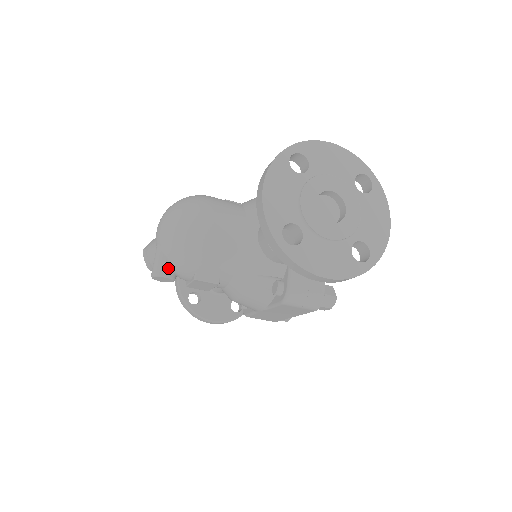
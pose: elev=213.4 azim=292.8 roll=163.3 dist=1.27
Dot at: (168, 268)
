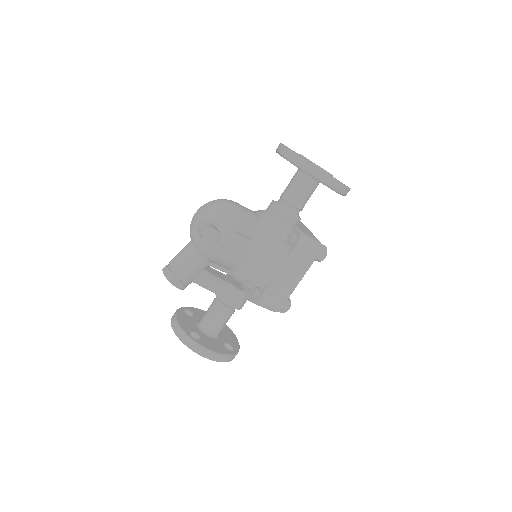
Dot at: (215, 227)
